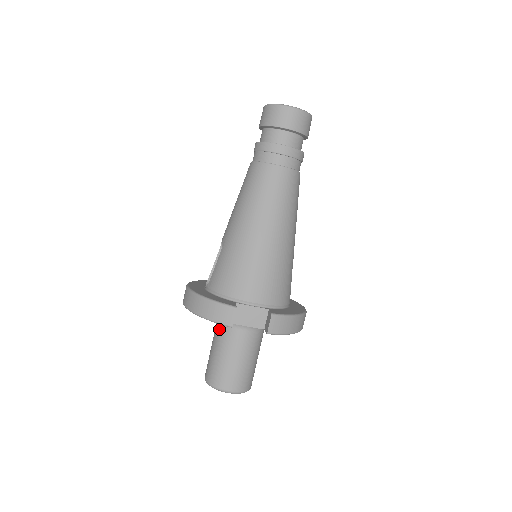
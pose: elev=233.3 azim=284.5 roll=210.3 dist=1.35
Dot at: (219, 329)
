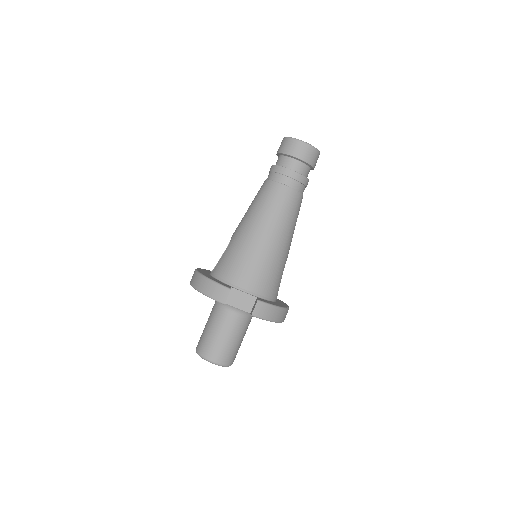
Dot at: (215, 309)
